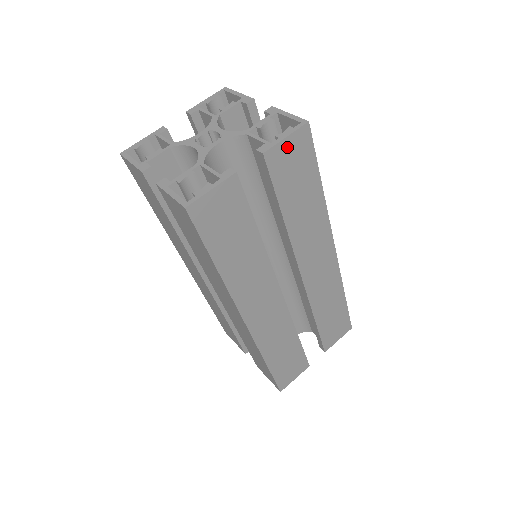
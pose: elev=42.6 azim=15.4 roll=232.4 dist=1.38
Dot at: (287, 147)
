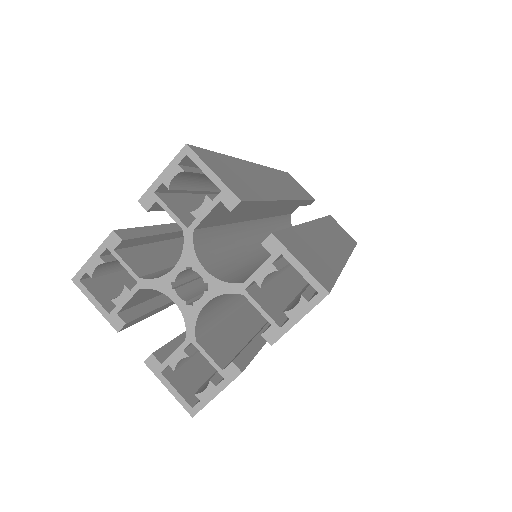
Dot at: occluded
